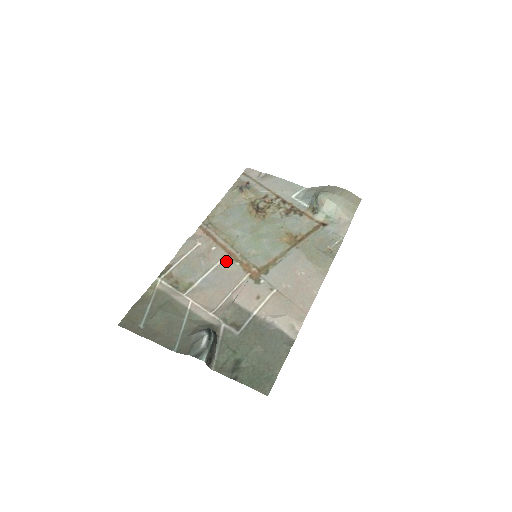
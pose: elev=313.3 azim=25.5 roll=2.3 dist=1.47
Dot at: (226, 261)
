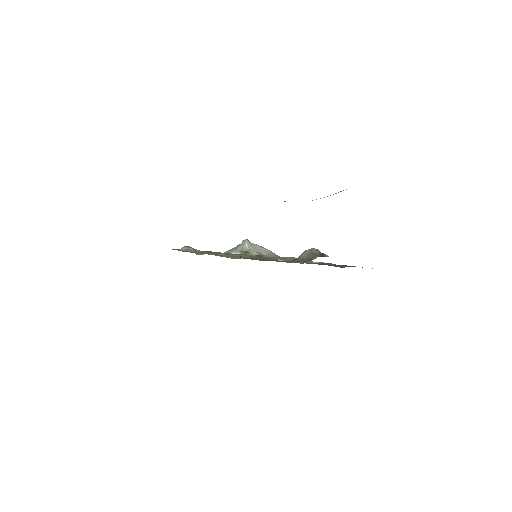
Dot at: occluded
